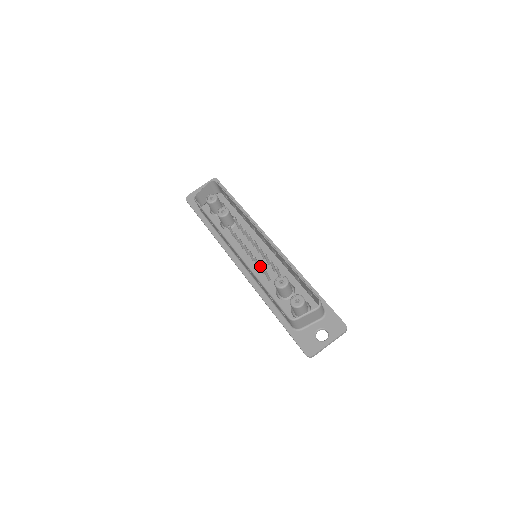
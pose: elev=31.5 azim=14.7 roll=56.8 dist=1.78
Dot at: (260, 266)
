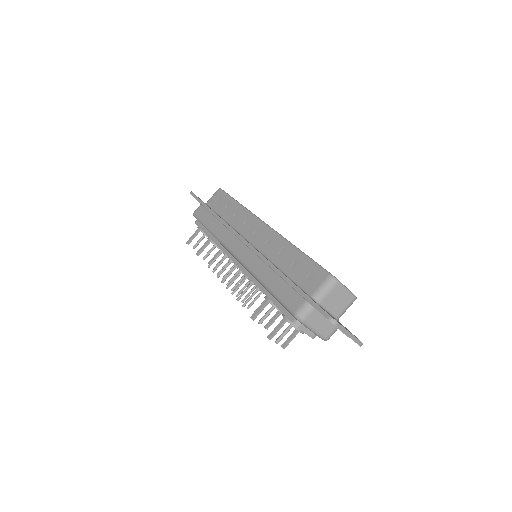
Dot at: occluded
